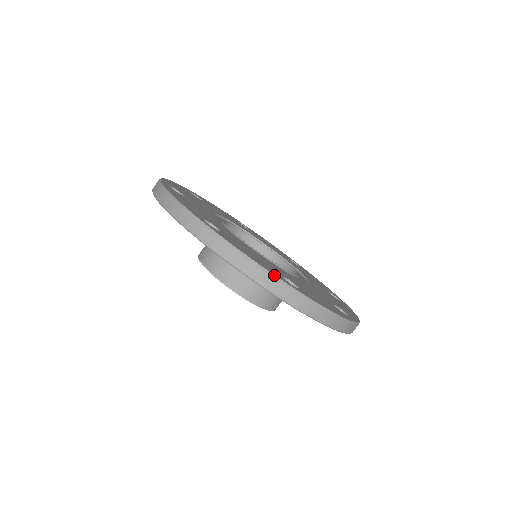
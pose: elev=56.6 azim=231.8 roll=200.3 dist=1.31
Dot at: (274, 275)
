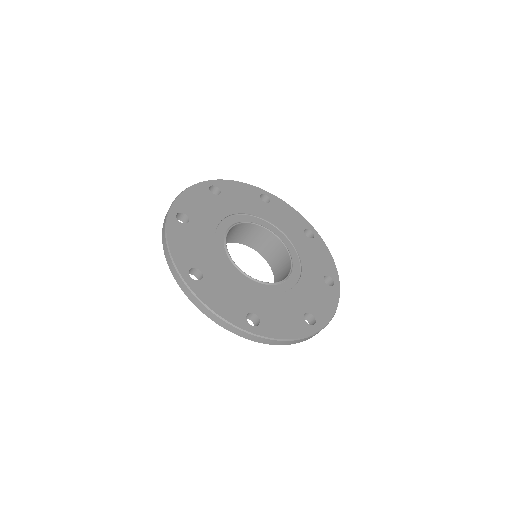
Dot at: (233, 324)
